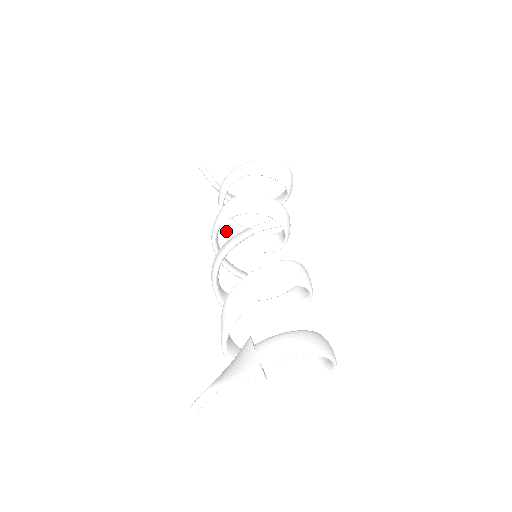
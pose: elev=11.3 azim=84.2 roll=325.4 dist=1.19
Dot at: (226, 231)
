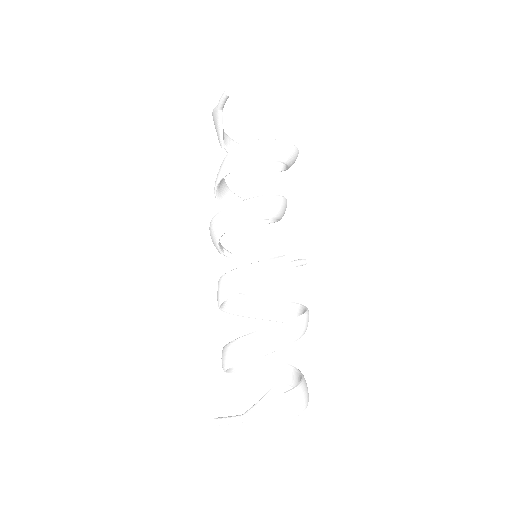
Dot at: (217, 185)
